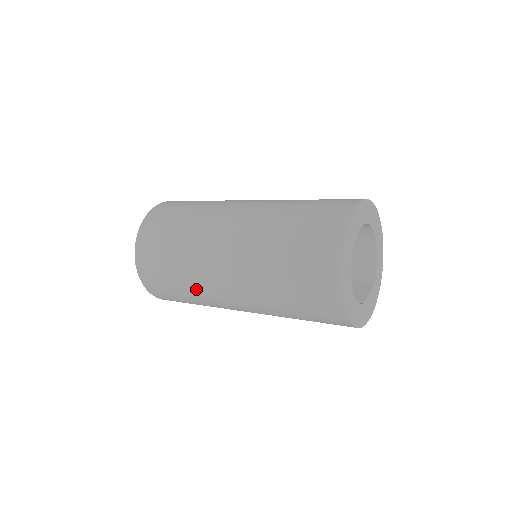
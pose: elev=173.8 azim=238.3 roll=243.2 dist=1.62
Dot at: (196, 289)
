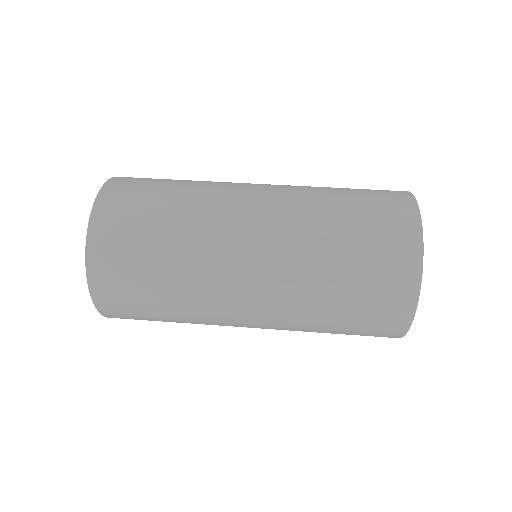
Dot at: occluded
